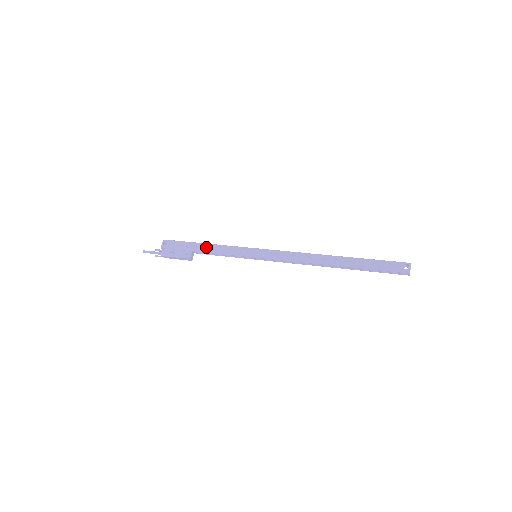
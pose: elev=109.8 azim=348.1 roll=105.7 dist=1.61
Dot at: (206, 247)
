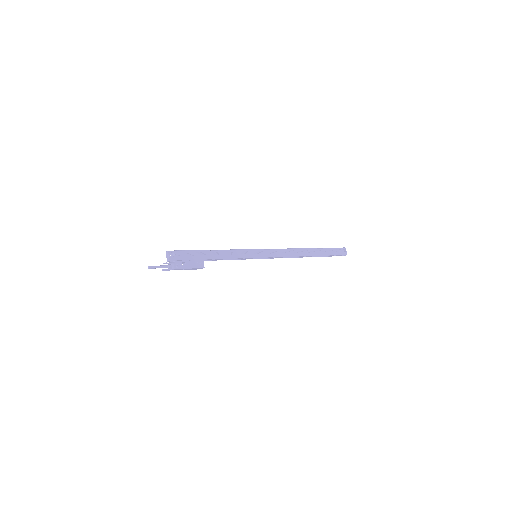
Dot at: (215, 254)
